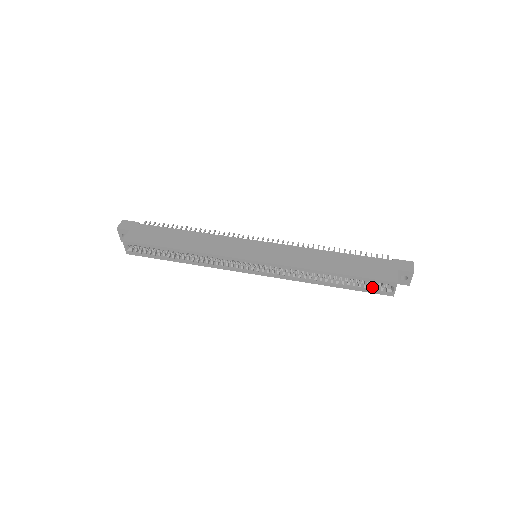
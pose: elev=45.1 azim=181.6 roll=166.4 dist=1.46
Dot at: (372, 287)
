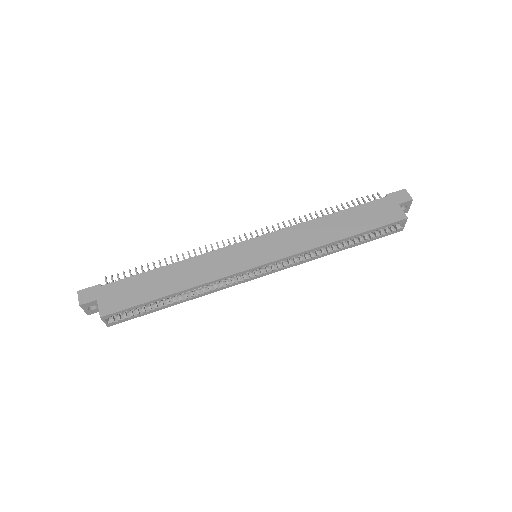
Dot at: (381, 231)
